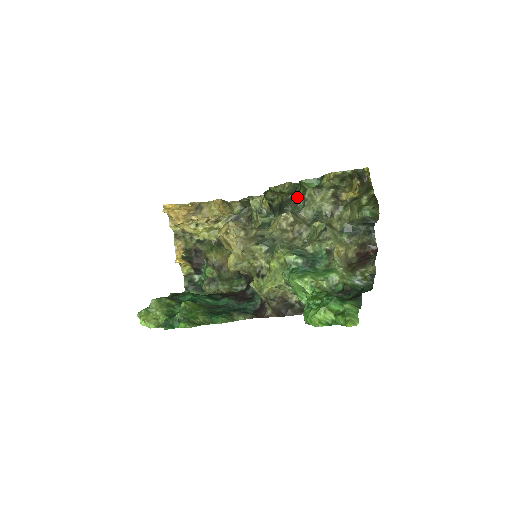
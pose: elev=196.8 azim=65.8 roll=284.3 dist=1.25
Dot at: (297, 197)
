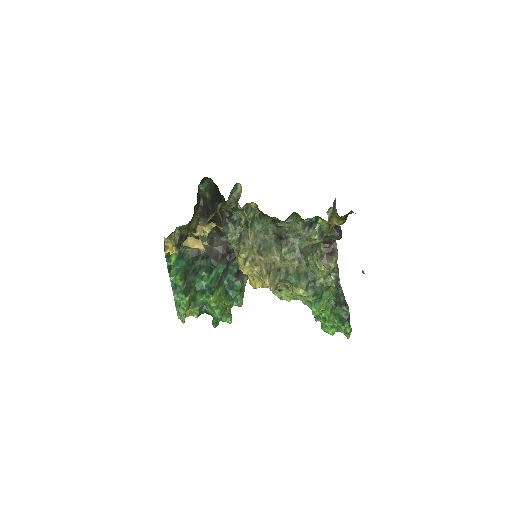
Dot at: (295, 223)
